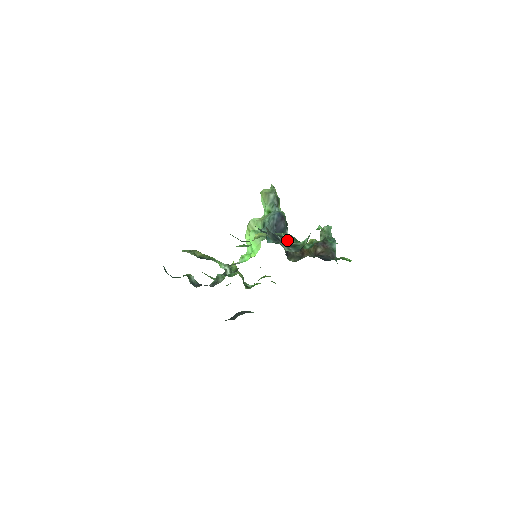
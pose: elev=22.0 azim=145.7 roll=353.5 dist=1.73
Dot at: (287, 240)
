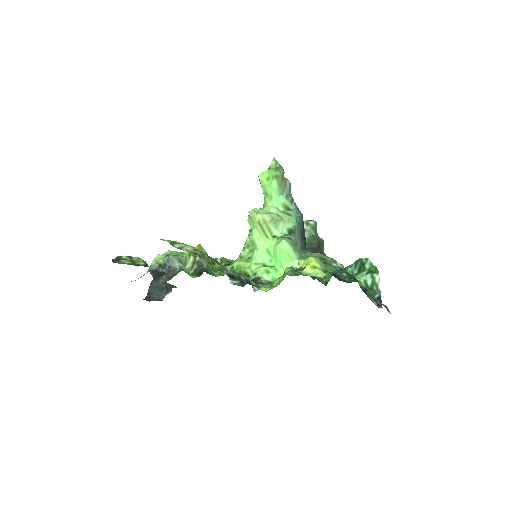
Dot at: occluded
